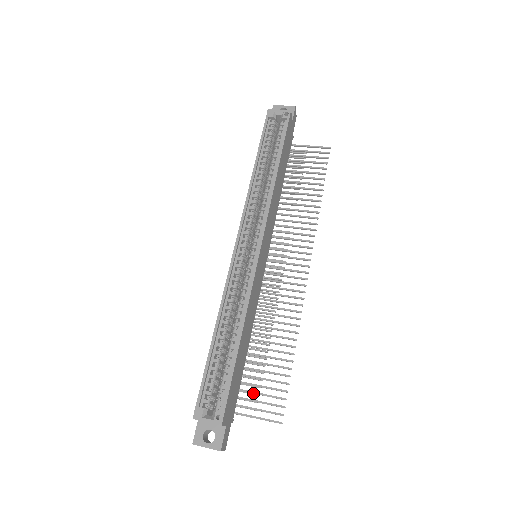
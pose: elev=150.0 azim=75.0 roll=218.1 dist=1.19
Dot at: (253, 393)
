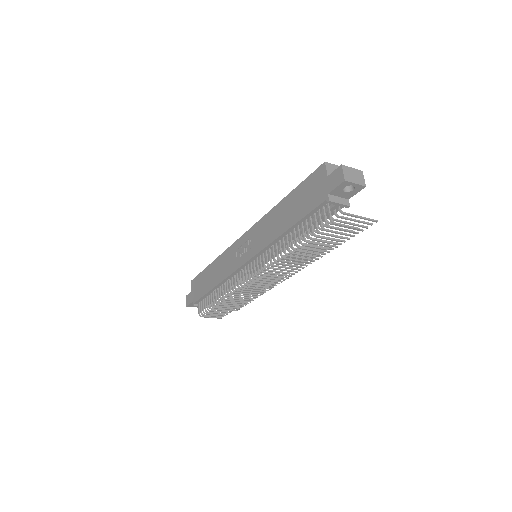
Dot at: occluded
